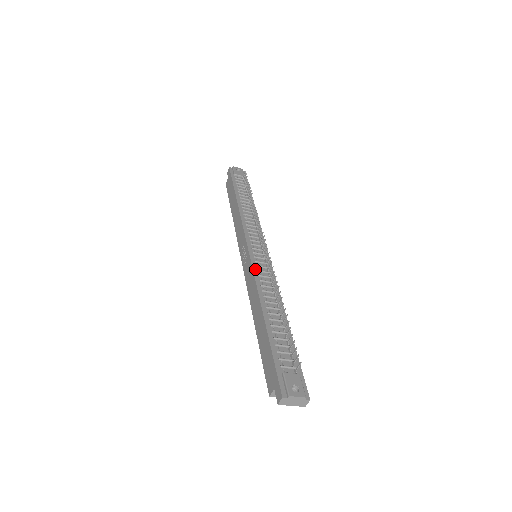
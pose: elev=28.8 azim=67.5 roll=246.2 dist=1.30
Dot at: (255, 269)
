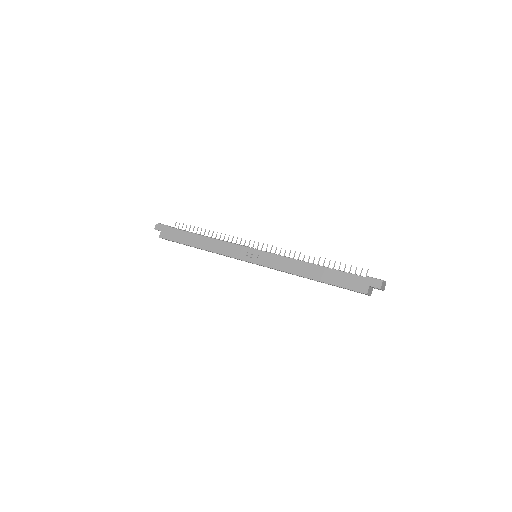
Dot at: occluded
